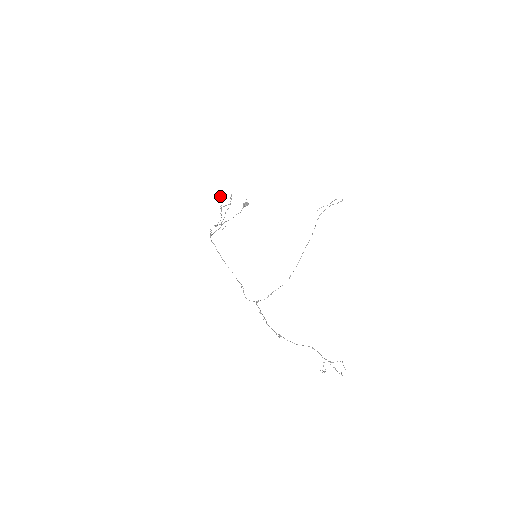
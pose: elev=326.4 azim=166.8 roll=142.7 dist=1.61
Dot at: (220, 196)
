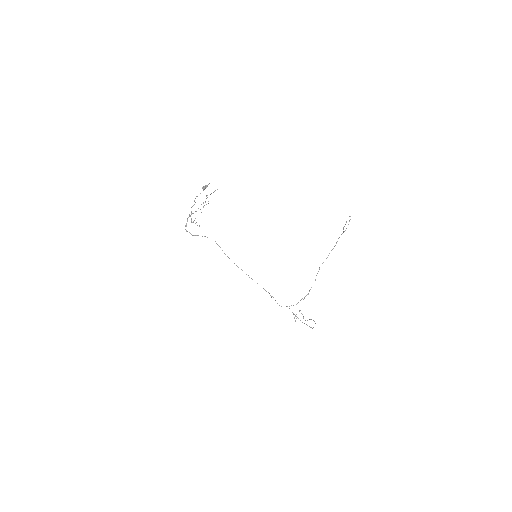
Dot at: occluded
